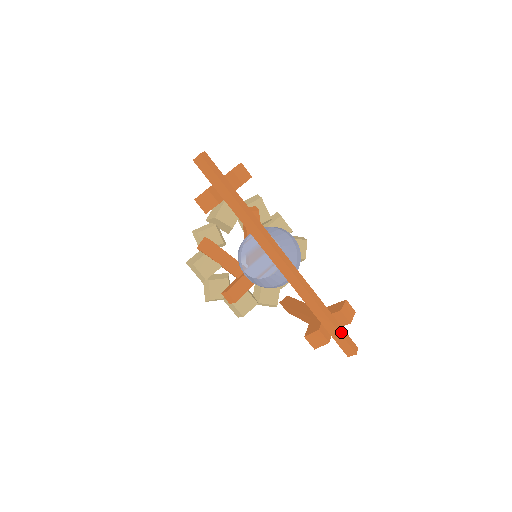
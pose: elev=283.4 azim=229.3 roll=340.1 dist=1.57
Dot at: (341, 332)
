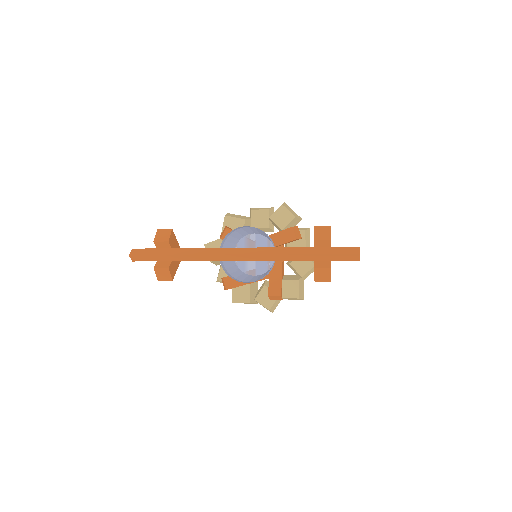
Dot at: (332, 252)
